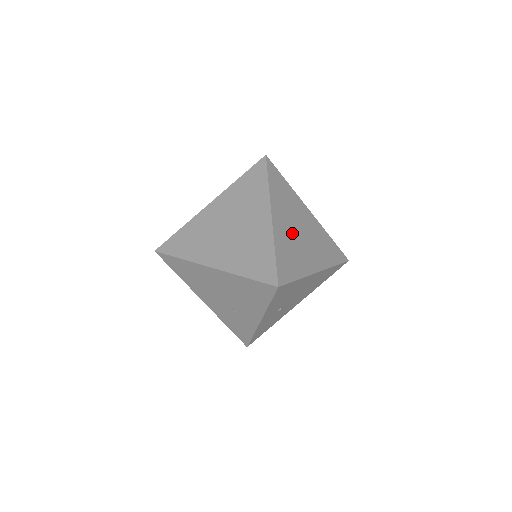
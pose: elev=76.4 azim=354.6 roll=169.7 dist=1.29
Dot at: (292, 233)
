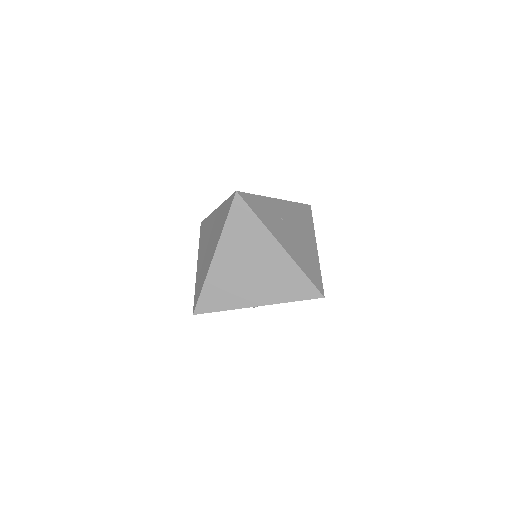
Dot at: (236, 271)
